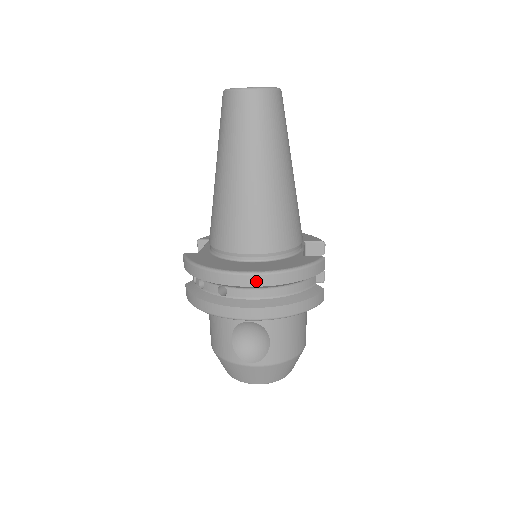
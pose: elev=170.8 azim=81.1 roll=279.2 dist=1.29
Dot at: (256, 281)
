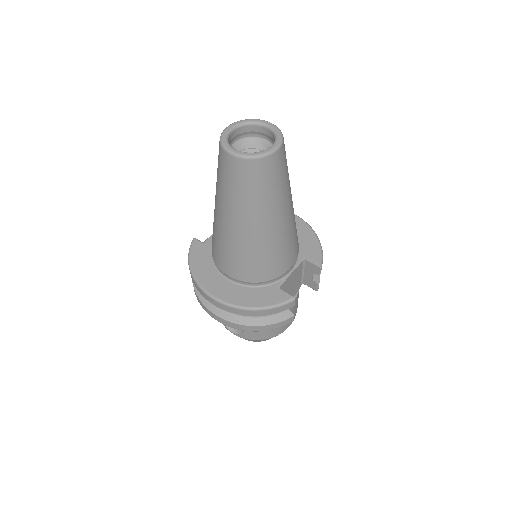
Dot at: (221, 306)
